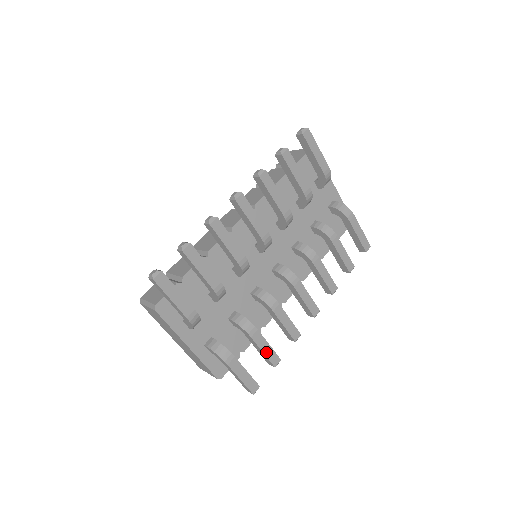
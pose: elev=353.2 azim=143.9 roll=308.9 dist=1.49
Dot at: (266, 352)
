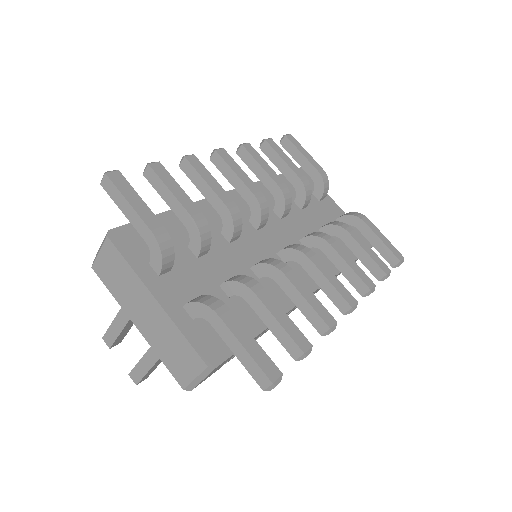
Dot at: (284, 324)
